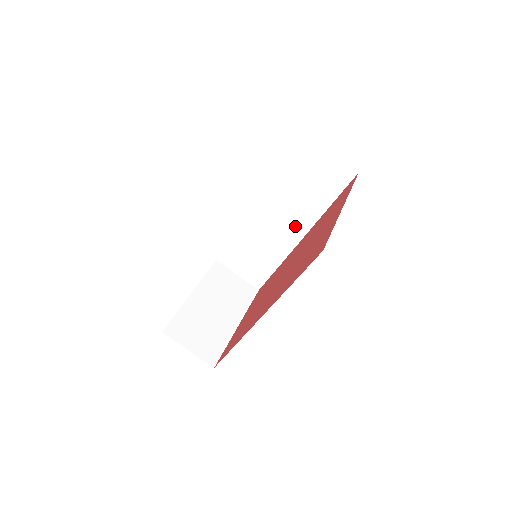
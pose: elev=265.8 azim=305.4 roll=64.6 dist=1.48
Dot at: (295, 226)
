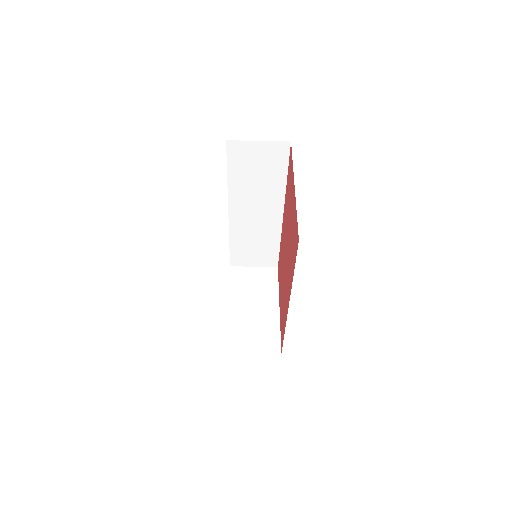
Dot at: (271, 208)
